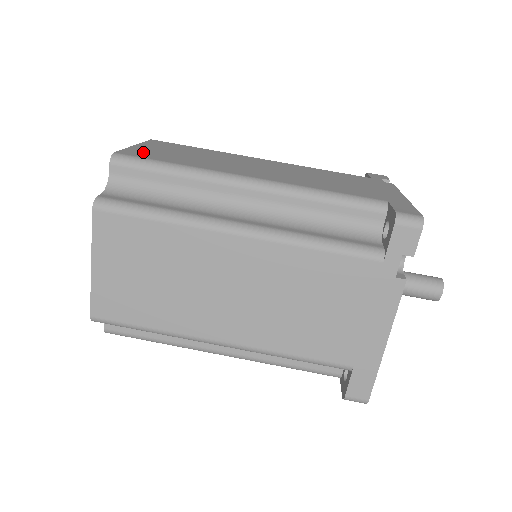
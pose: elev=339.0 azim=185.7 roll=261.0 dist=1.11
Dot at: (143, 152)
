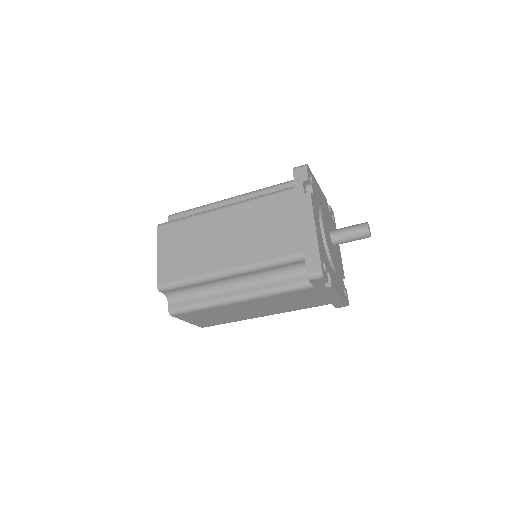
Dot at: occluded
